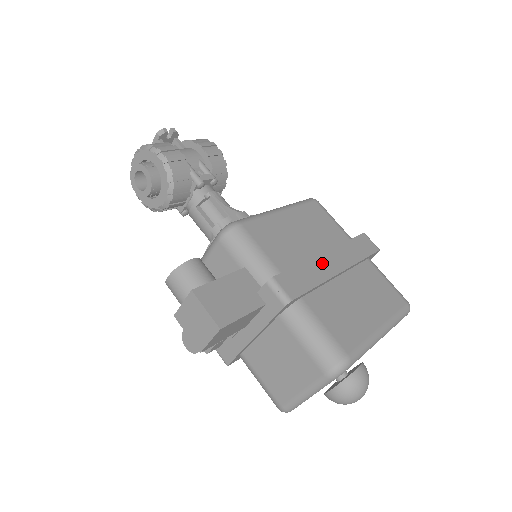
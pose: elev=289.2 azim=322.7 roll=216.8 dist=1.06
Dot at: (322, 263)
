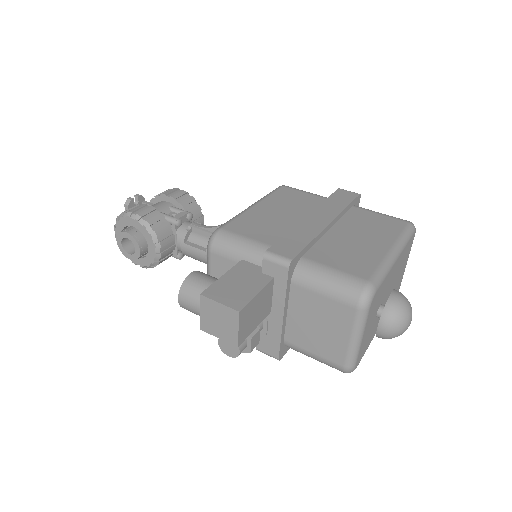
Dot at: (308, 224)
